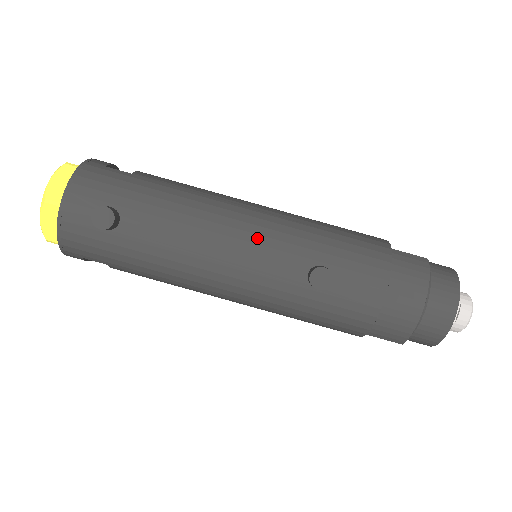
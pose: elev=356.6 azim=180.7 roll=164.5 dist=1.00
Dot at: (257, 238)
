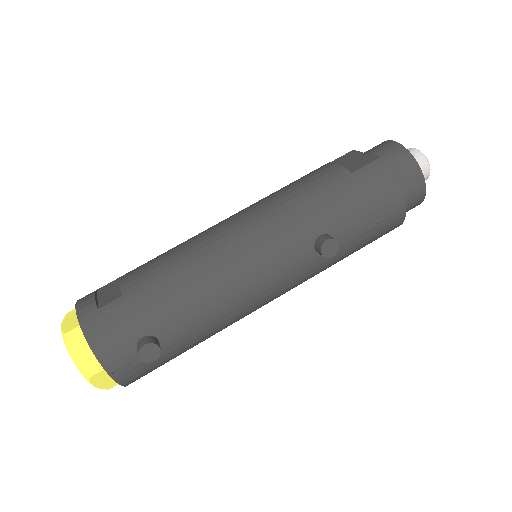
Dot at: (261, 259)
